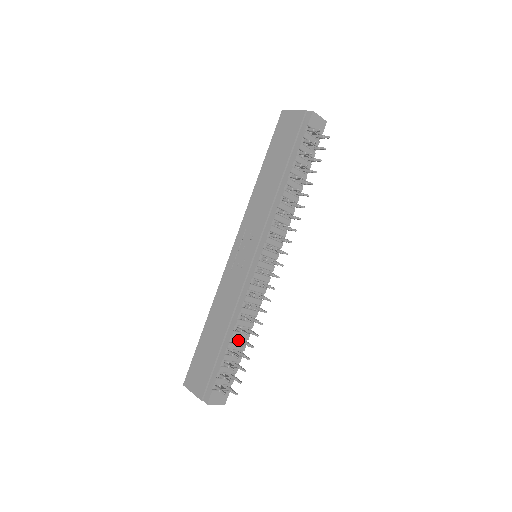
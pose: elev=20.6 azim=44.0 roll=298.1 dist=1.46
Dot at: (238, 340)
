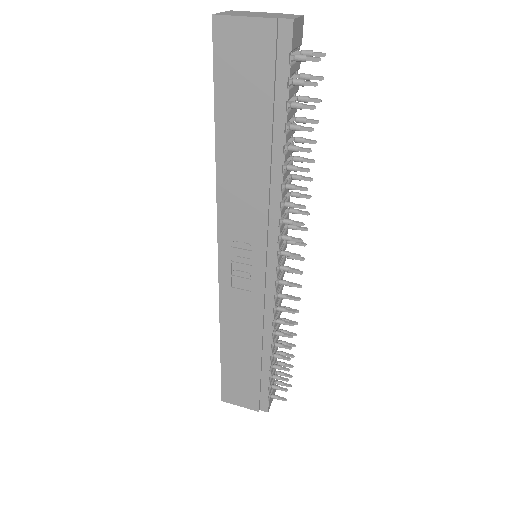
Dot at: occluded
